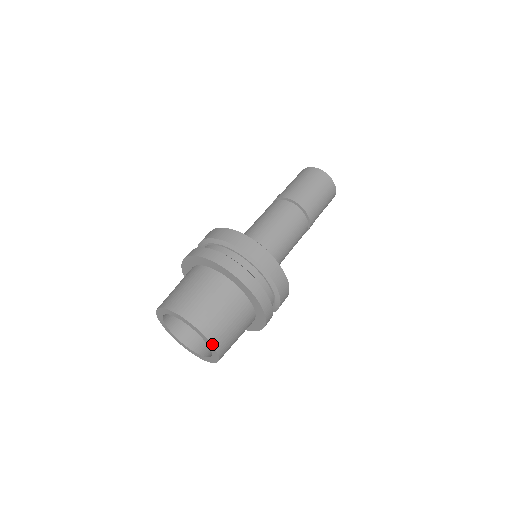
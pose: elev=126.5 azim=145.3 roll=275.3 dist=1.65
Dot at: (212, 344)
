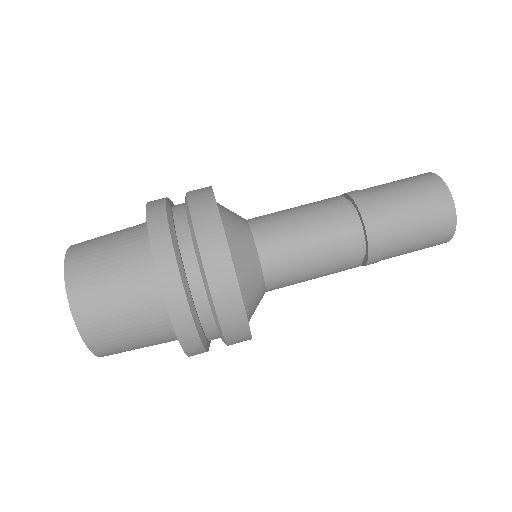
Dot at: (67, 290)
